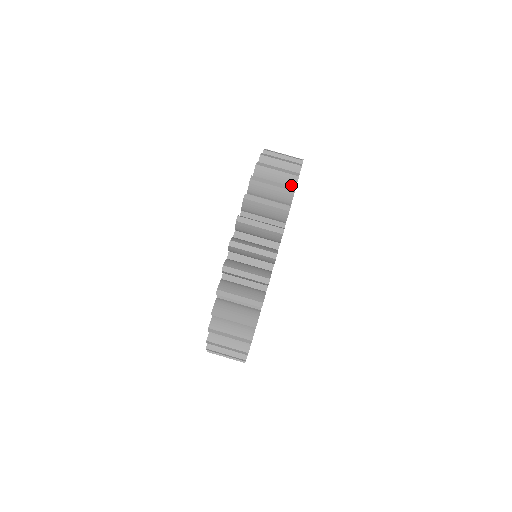
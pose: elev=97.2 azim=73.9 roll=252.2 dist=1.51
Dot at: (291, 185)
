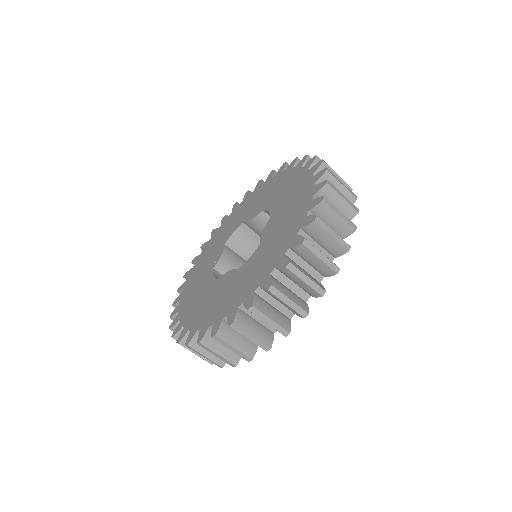
Dot at: occluded
